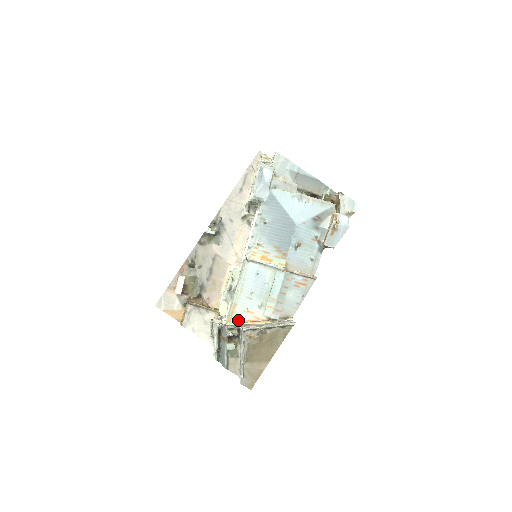
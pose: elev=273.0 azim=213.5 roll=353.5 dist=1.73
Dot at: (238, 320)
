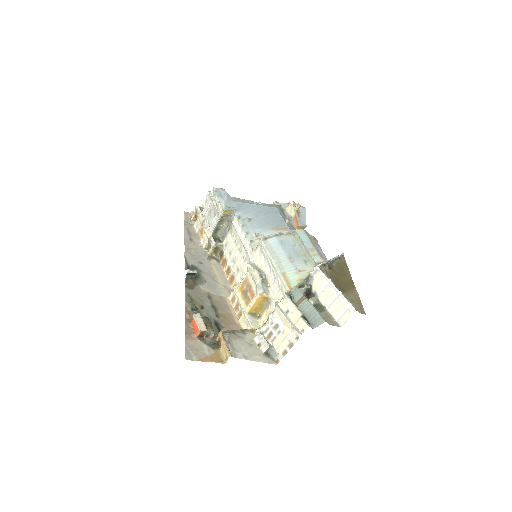
Dot at: (298, 282)
